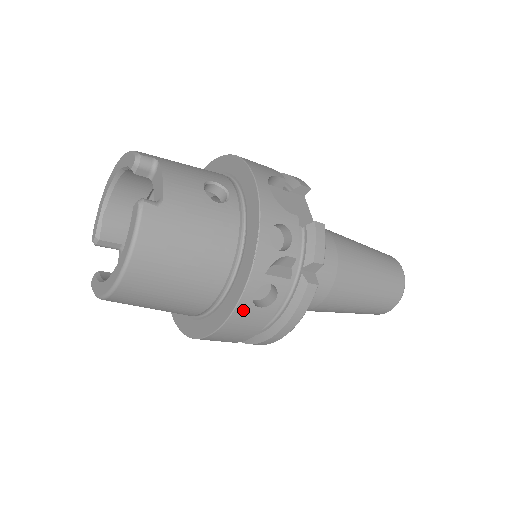
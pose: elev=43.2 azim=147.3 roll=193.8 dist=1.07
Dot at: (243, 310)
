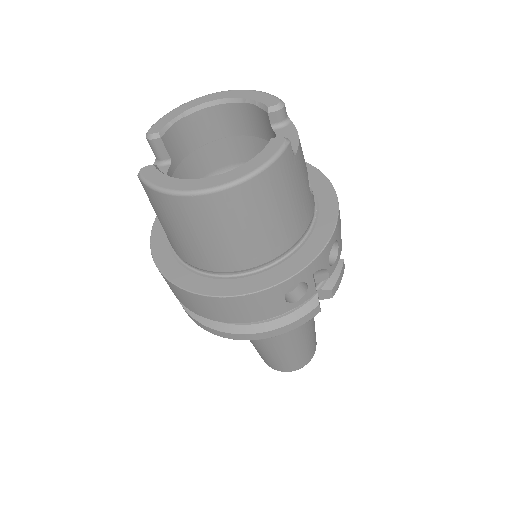
Dot at: (275, 292)
